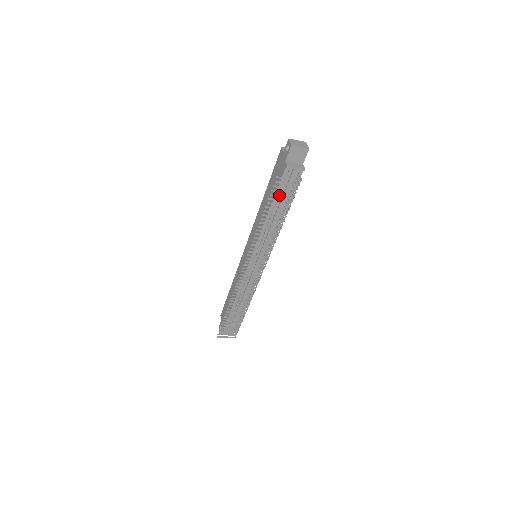
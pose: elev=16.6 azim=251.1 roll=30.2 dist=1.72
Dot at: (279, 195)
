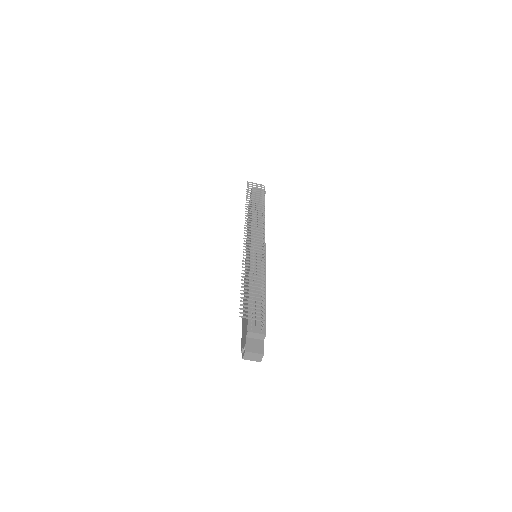
Dot at: (253, 191)
